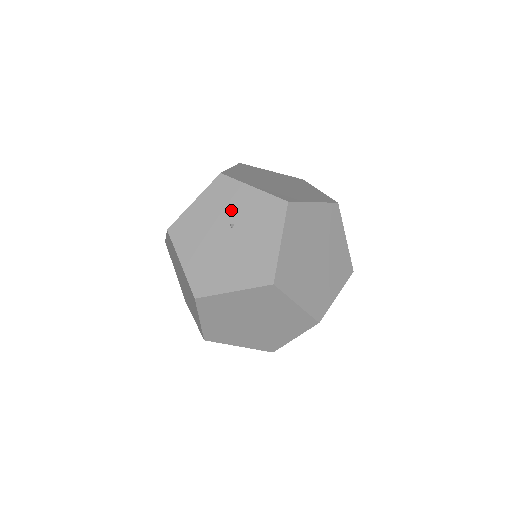
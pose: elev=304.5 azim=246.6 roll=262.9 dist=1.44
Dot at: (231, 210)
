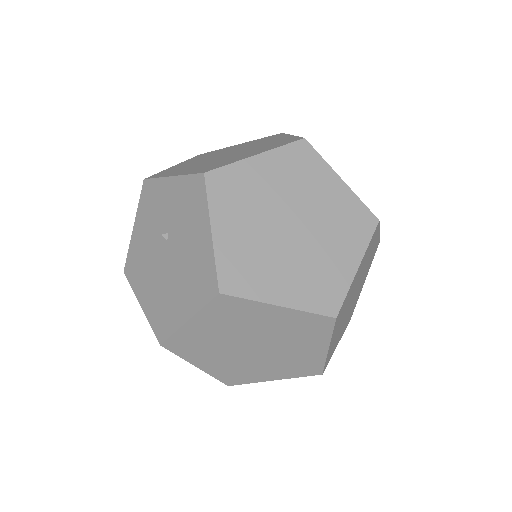
Dot at: (161, 218)
